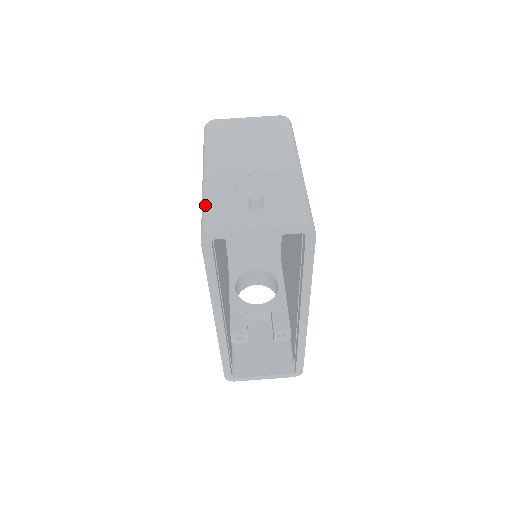
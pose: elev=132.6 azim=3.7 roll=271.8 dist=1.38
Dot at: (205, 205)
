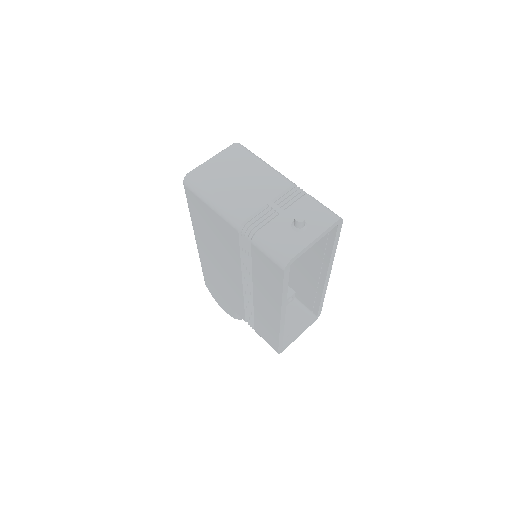
Dot at: (263, 244)
